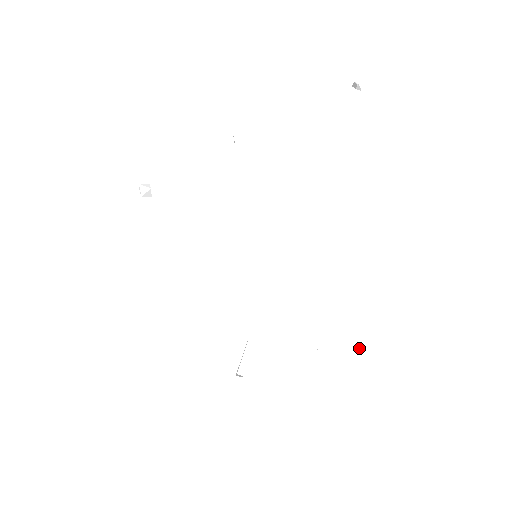
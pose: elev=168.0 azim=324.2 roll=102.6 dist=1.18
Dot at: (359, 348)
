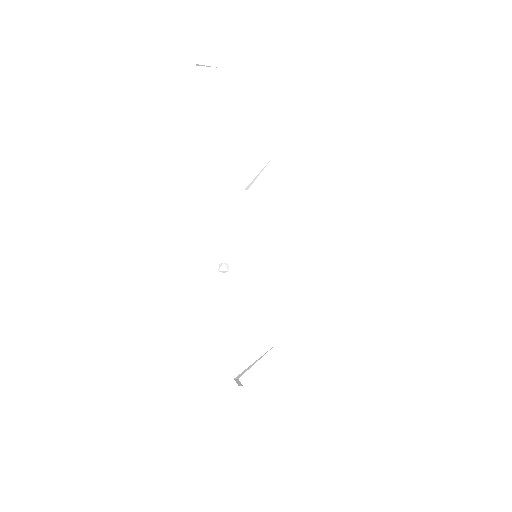
Dot at: (342, 293)
